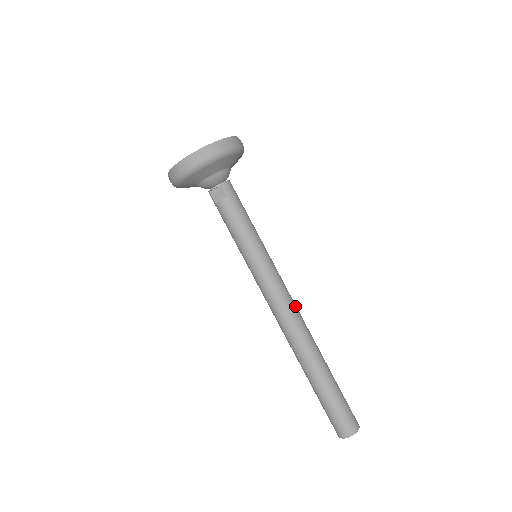
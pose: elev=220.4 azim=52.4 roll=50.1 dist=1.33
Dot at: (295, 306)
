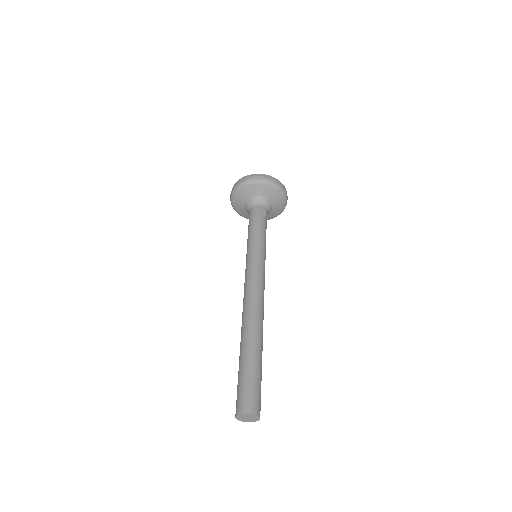
Dot at: occluded
